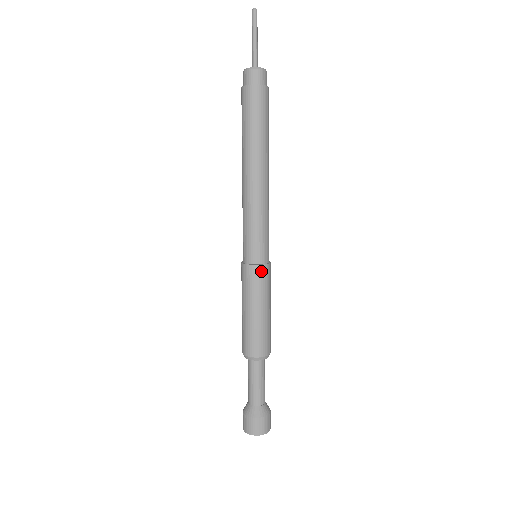
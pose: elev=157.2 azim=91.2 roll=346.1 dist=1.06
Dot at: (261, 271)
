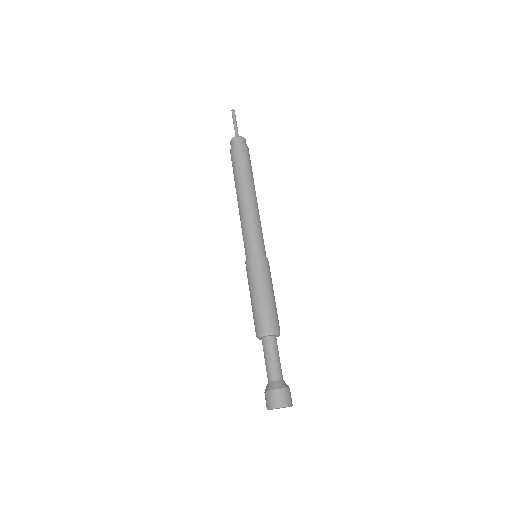
Dot at: (264, 261)
